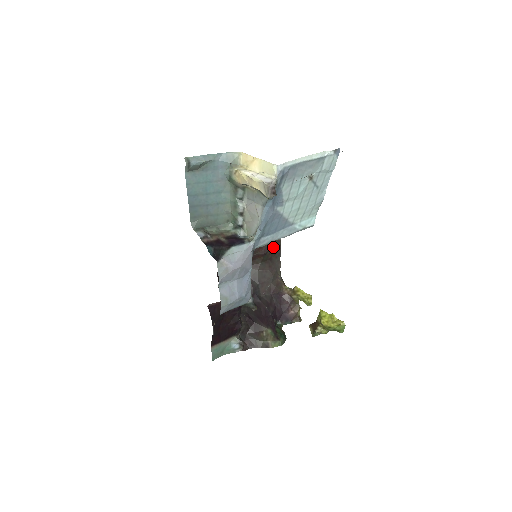
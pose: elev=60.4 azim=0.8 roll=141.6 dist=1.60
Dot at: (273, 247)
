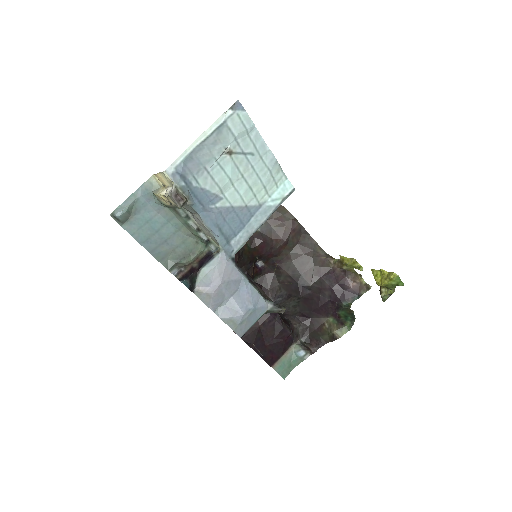
Dot at: (291, 230)
